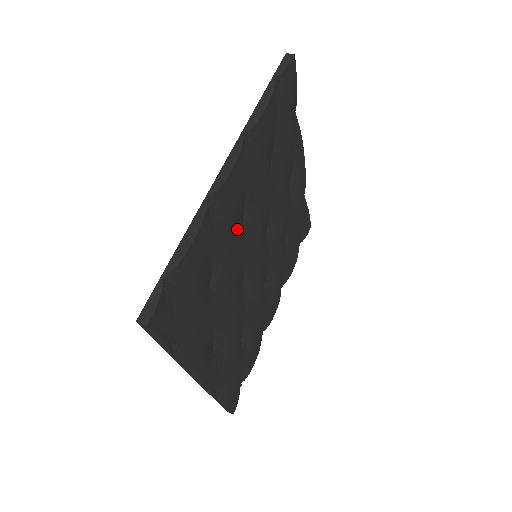
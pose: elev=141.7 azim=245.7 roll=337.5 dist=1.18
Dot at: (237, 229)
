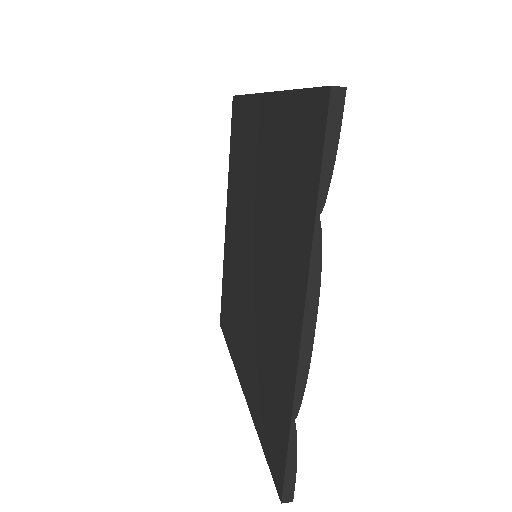
Dot at: occluded
